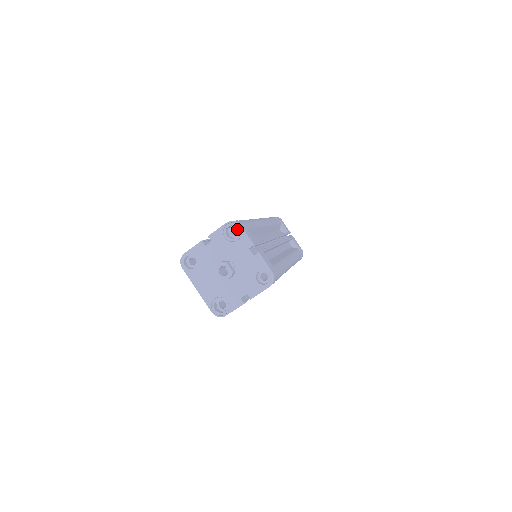
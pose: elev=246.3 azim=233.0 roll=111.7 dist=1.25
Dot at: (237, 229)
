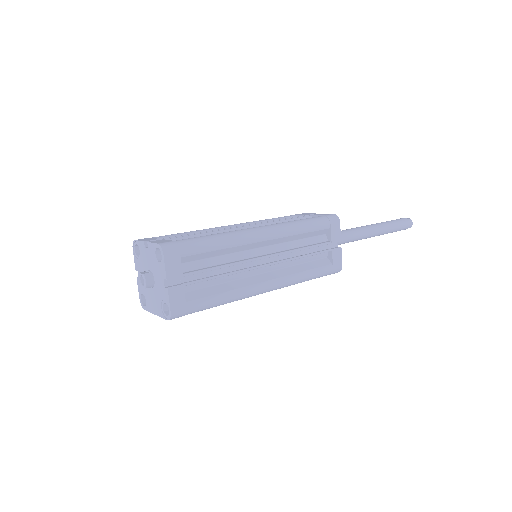
Dot at: occluded
